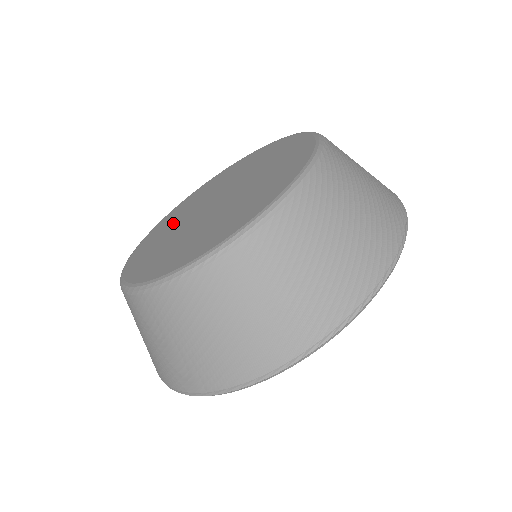
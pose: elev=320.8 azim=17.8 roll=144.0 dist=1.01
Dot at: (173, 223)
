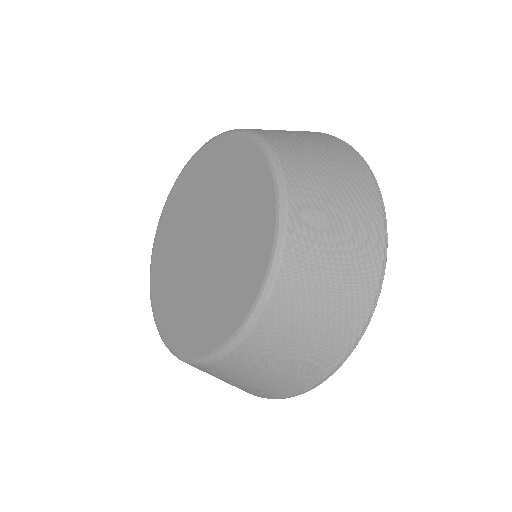
Dot at: (174, 237)
